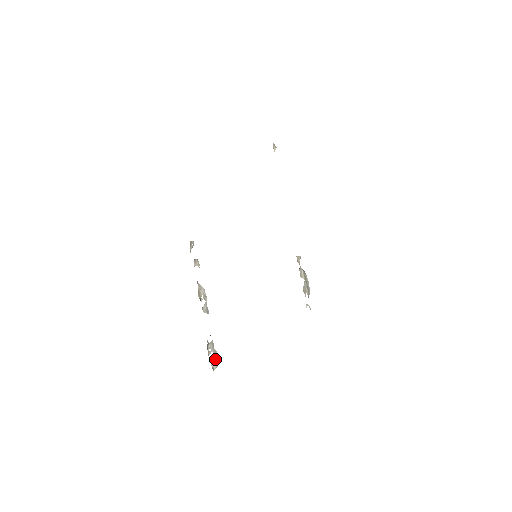
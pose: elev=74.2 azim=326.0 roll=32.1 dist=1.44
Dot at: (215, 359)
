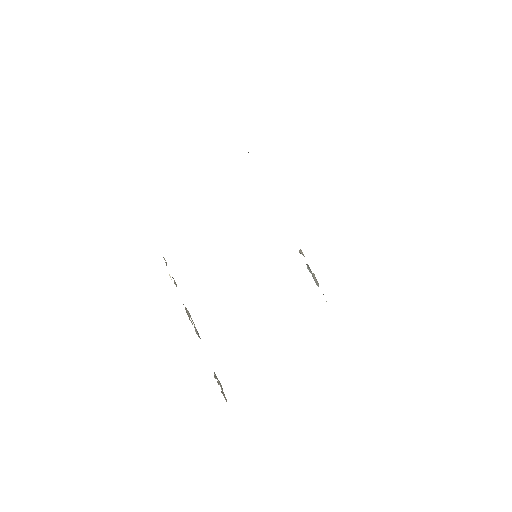
Dot at: (223, 392)
